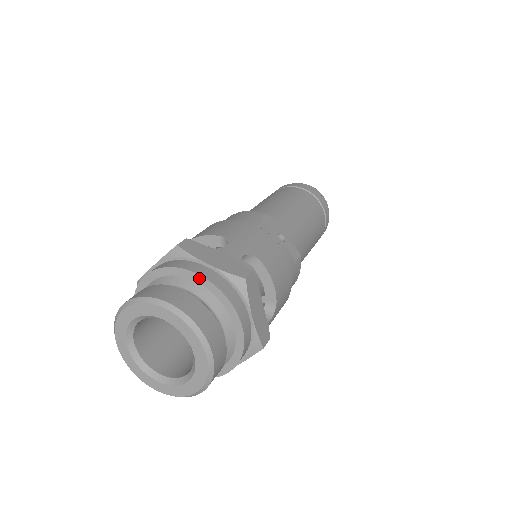
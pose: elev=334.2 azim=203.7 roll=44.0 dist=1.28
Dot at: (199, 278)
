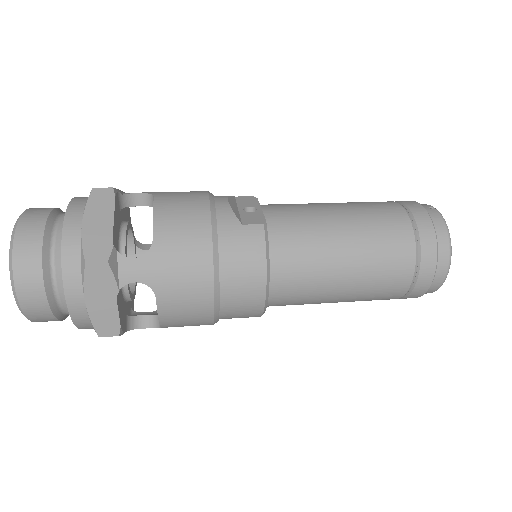
Dot at: occluded
